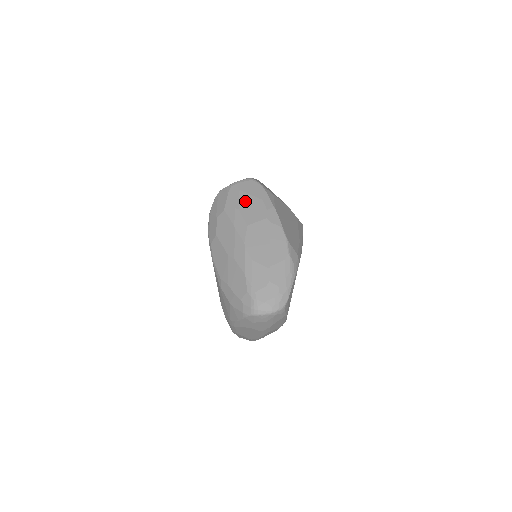
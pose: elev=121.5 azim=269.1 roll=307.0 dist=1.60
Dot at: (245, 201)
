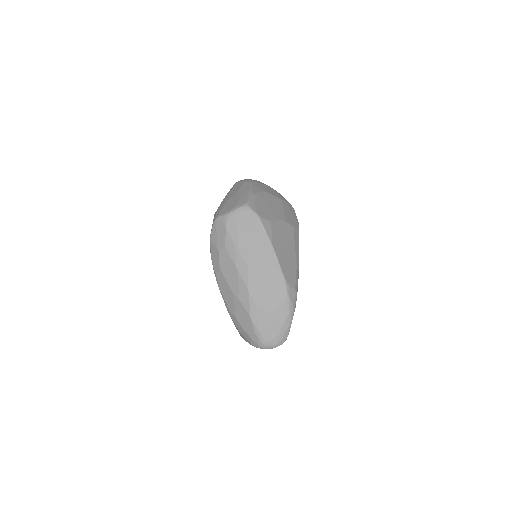
Dot at: (244, 238)
